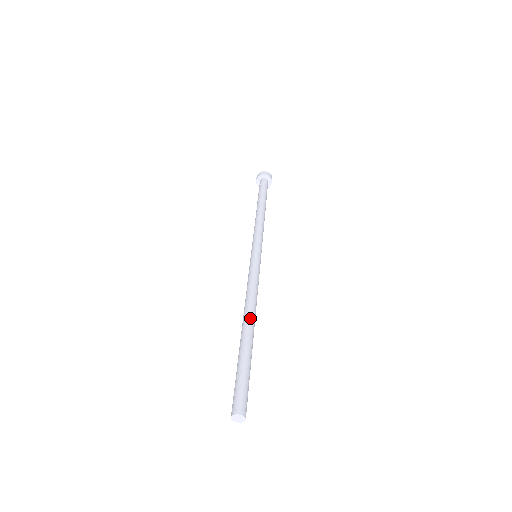
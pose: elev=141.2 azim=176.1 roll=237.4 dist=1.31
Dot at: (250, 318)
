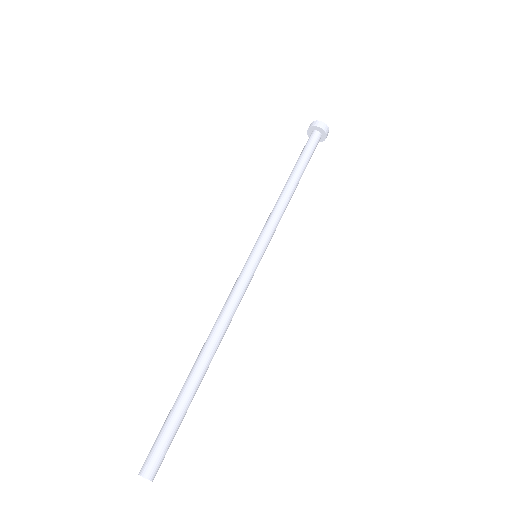
Dot at: (211, 353)
